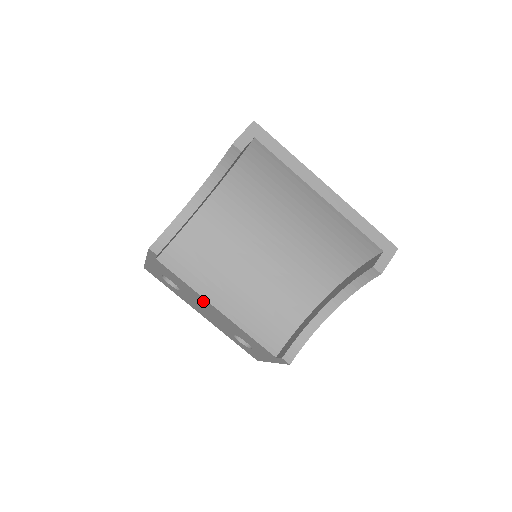
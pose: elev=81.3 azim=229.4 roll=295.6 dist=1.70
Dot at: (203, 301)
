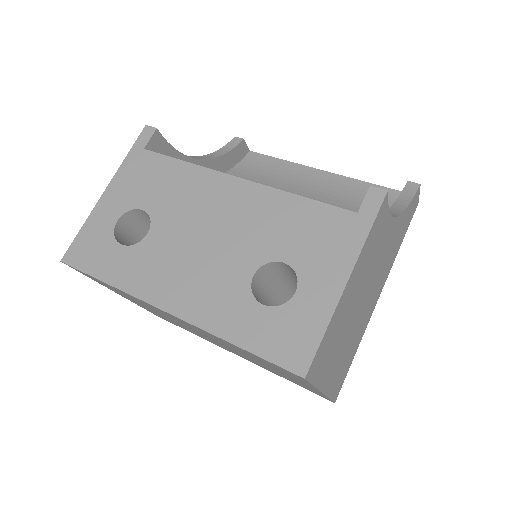
Dot at: (208, 190)
